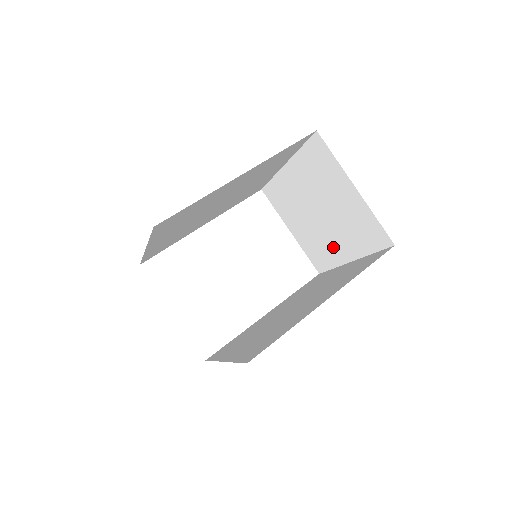
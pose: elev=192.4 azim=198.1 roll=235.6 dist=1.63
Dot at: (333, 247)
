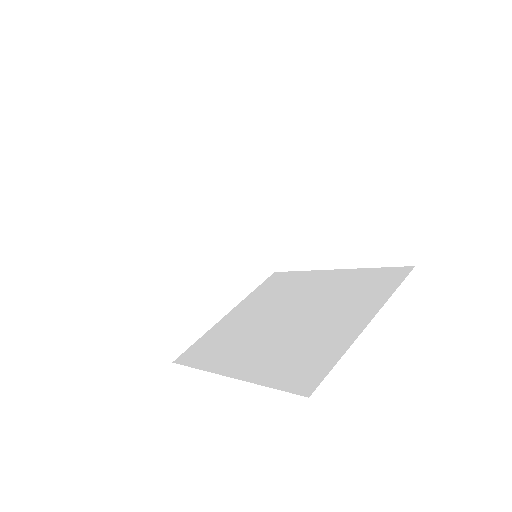
Dot at: occluded
